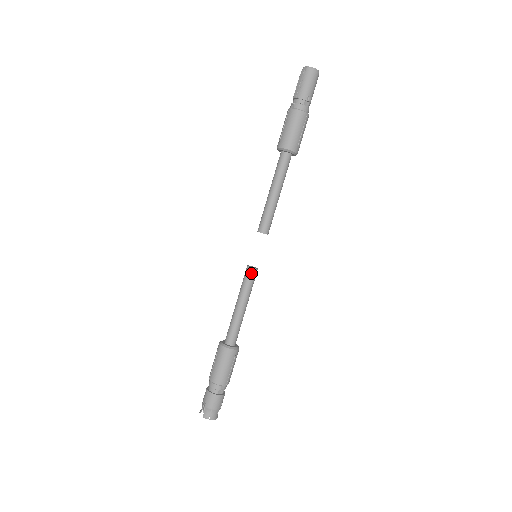
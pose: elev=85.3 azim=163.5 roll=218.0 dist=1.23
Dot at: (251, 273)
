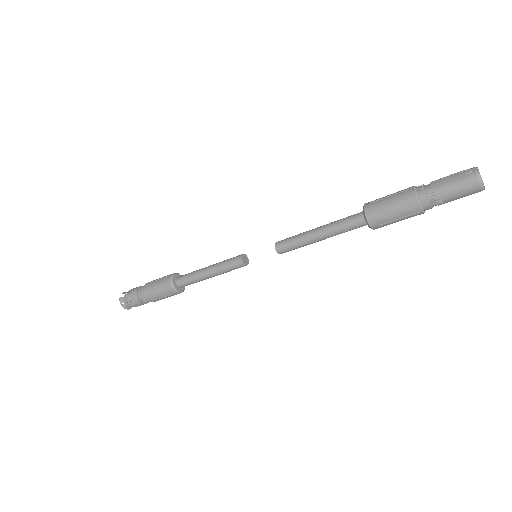
Dot at: (237, 263)
